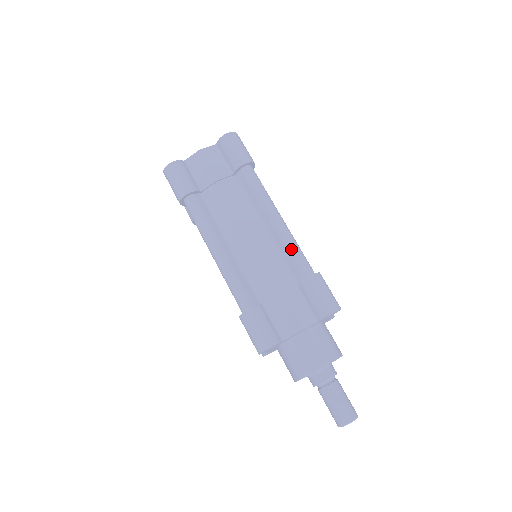
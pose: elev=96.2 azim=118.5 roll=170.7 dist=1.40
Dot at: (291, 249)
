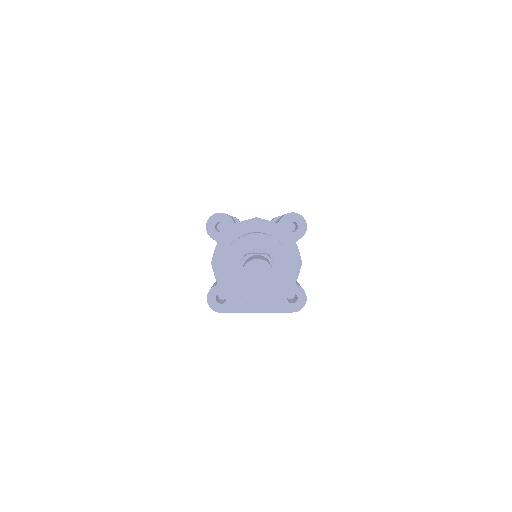
Dot at: occluded
